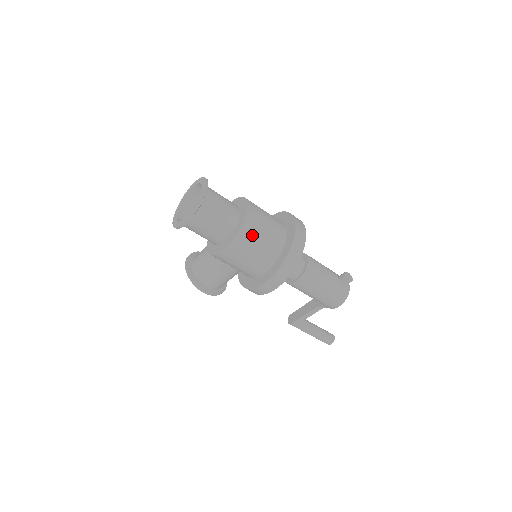
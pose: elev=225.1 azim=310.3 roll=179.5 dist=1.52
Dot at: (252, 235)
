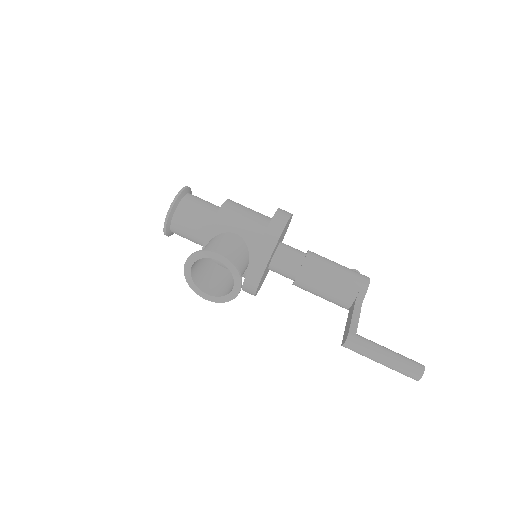
Dot at: occluded
